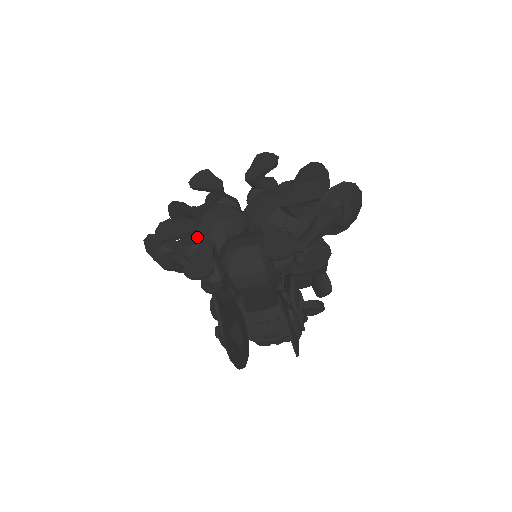
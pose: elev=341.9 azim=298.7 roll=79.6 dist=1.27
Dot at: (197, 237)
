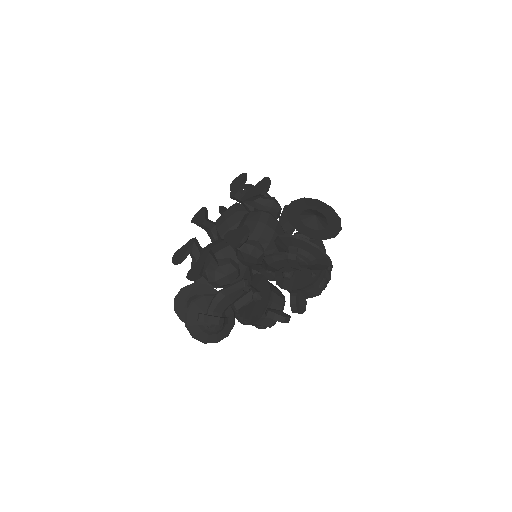
Dot at: (209, 229)
